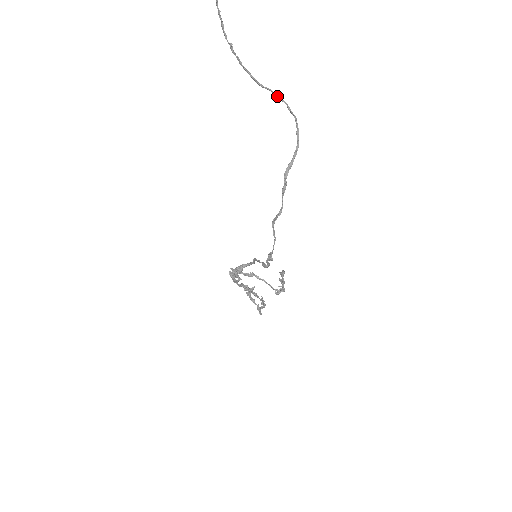
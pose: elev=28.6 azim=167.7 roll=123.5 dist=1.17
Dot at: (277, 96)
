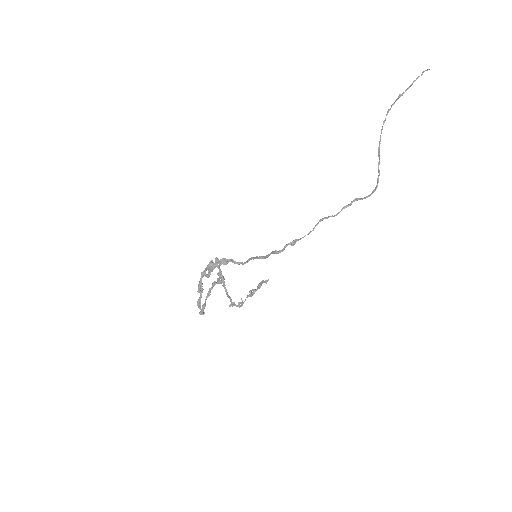
Dot at: occluded
